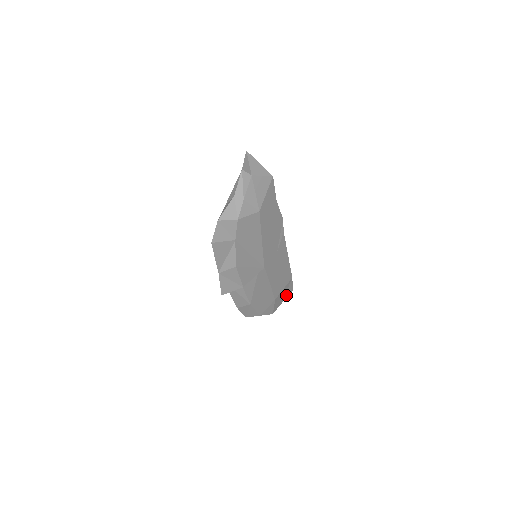
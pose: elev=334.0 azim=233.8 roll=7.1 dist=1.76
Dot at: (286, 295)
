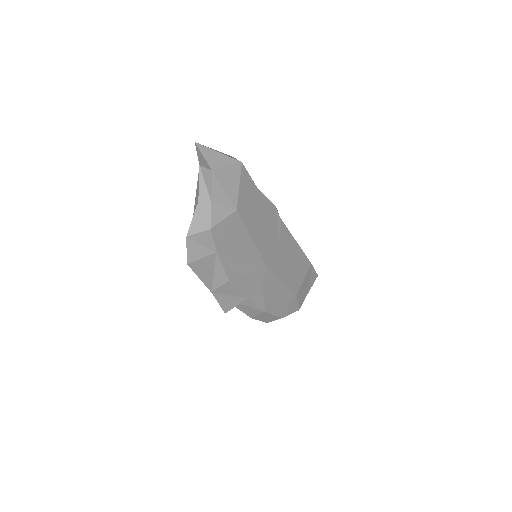
Dot at: (310, 284)
